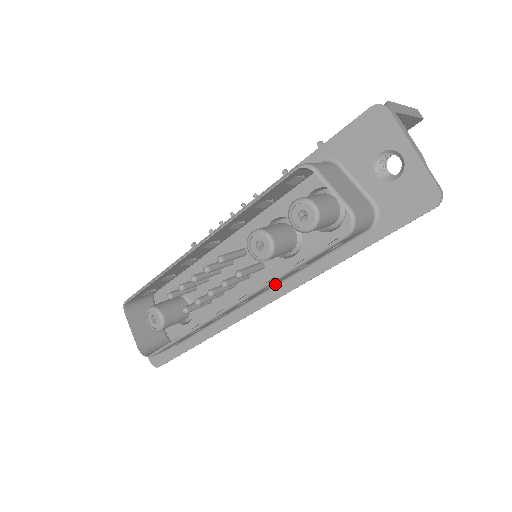
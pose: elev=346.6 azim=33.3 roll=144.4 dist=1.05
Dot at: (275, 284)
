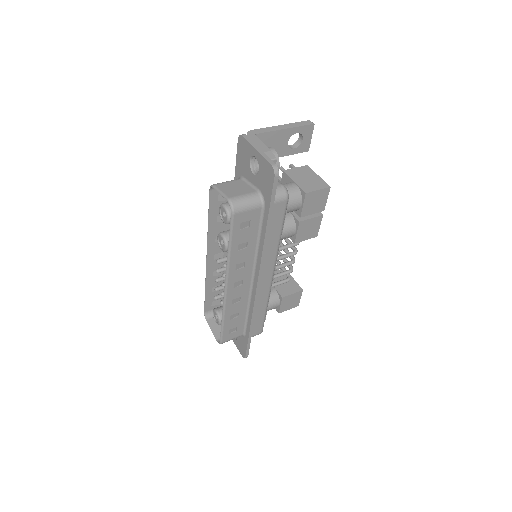
Dot at: (251, 266)
